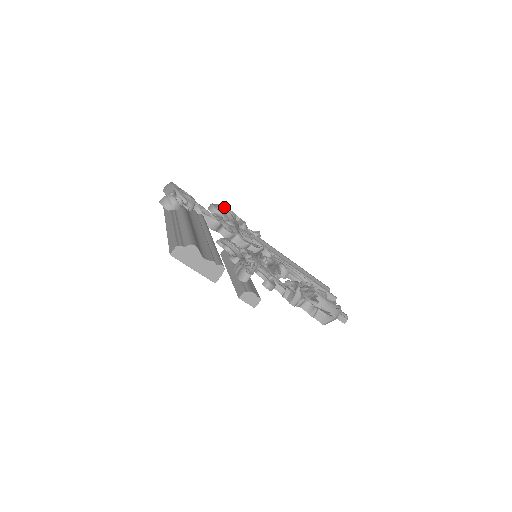
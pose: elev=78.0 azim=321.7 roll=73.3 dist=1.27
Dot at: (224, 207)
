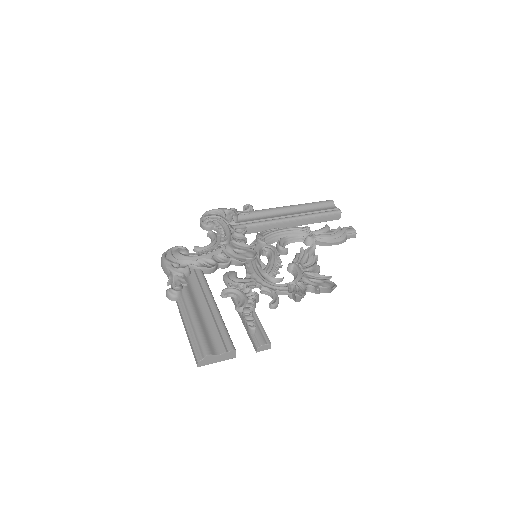
Dot at: (211, 211)
